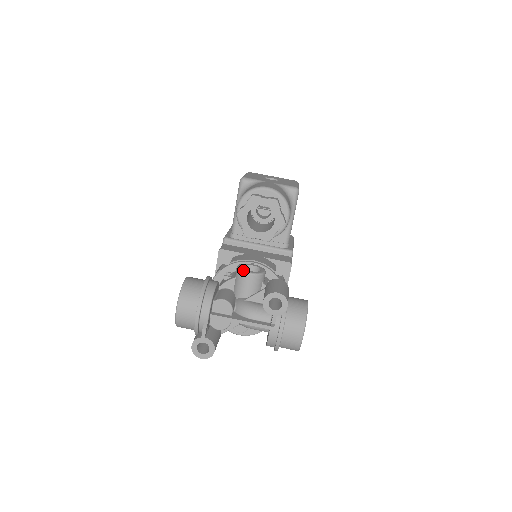
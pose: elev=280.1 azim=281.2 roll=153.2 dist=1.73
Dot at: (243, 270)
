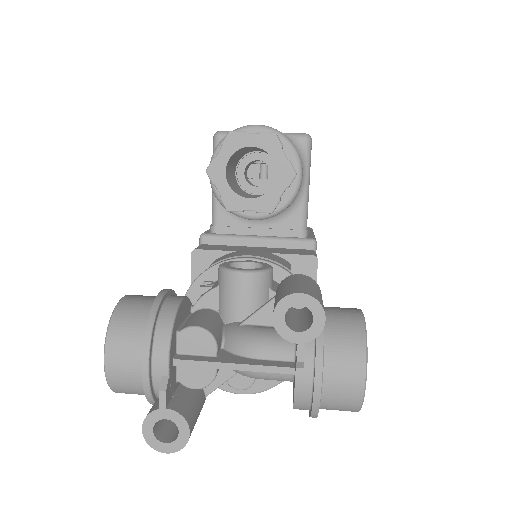
Dot at: (230, 268)
